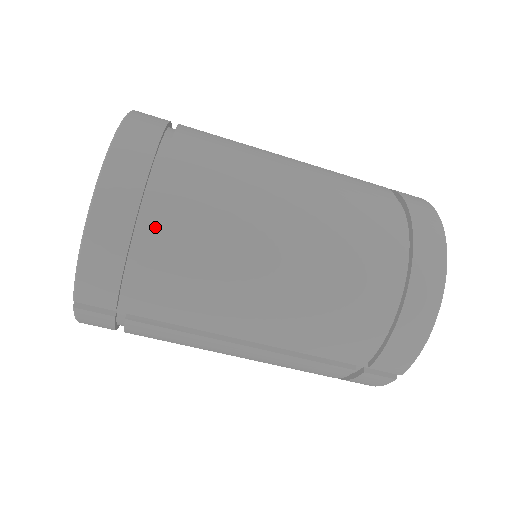
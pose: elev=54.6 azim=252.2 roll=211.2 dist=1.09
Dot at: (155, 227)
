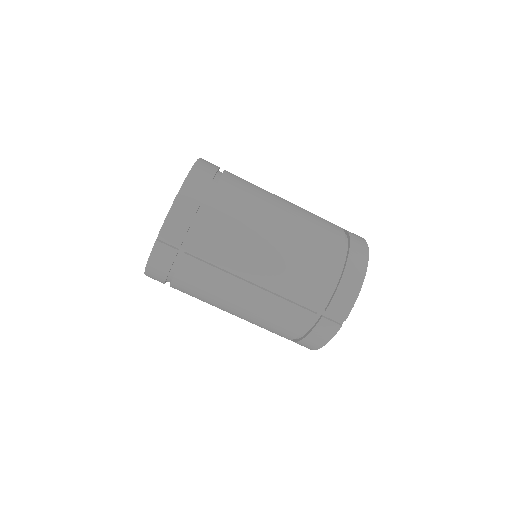
Dot at: (215, 198)
